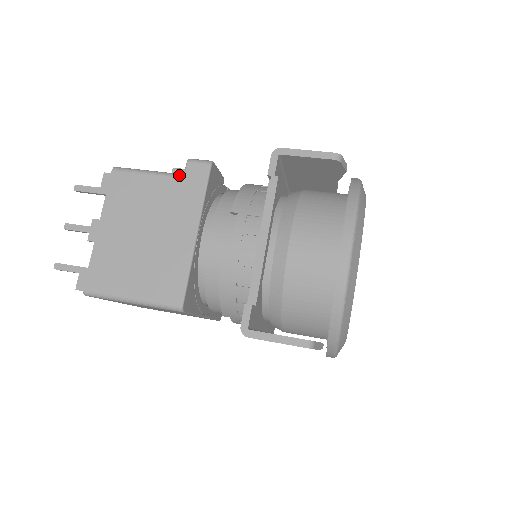
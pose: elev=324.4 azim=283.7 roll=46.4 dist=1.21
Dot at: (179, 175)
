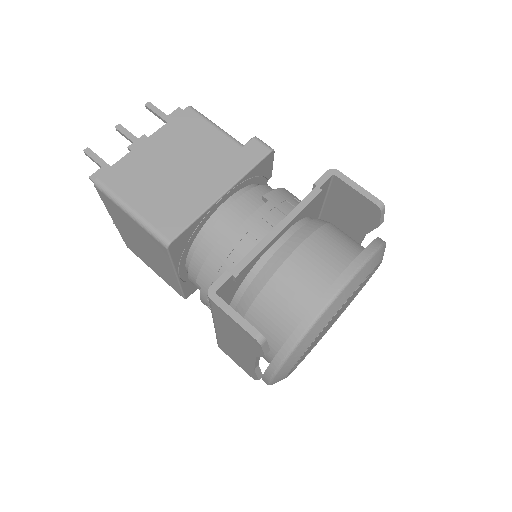
Dot at: (240, 143)
